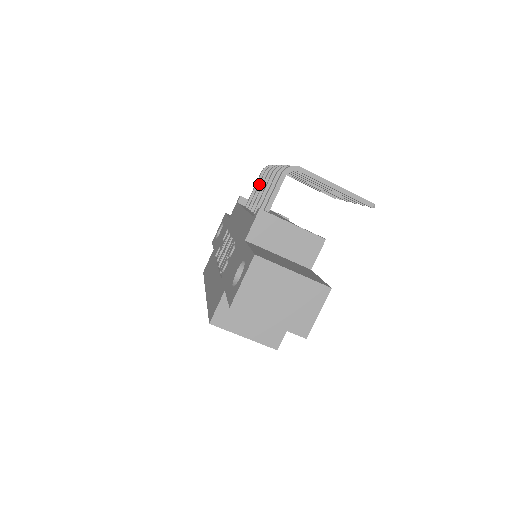
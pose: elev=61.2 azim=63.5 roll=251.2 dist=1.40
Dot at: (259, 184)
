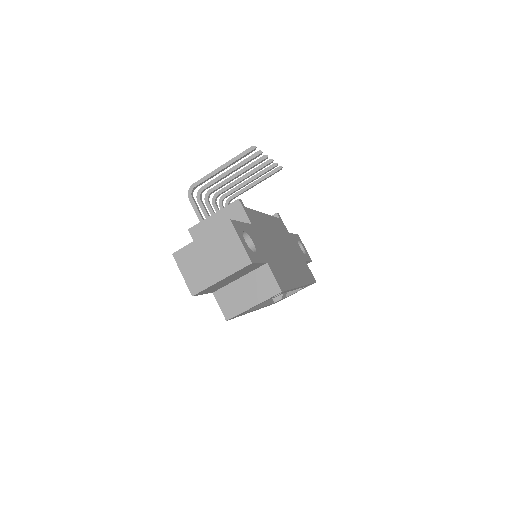
Dot at: occluded
